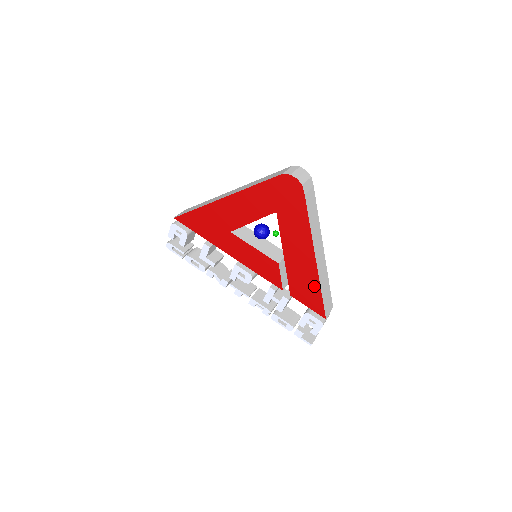
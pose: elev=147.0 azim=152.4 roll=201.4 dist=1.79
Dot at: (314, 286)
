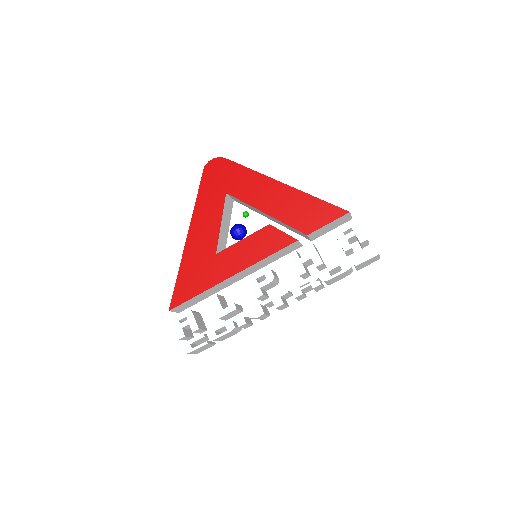
Dot at: (308, 202)
